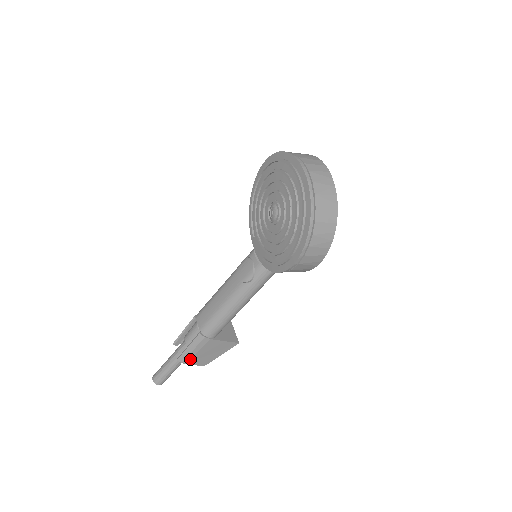
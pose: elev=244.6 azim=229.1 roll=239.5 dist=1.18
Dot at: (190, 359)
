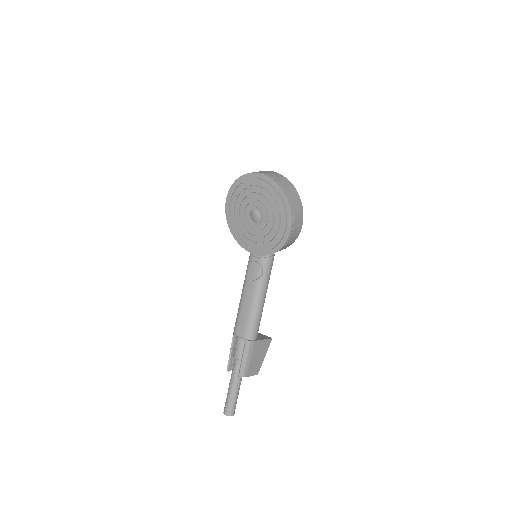
Dot at: (248, 370)
